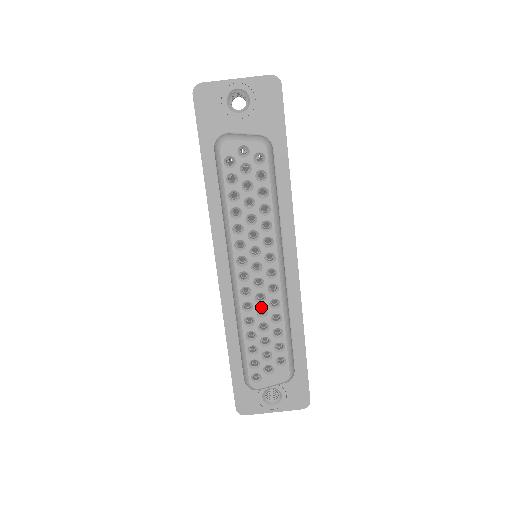
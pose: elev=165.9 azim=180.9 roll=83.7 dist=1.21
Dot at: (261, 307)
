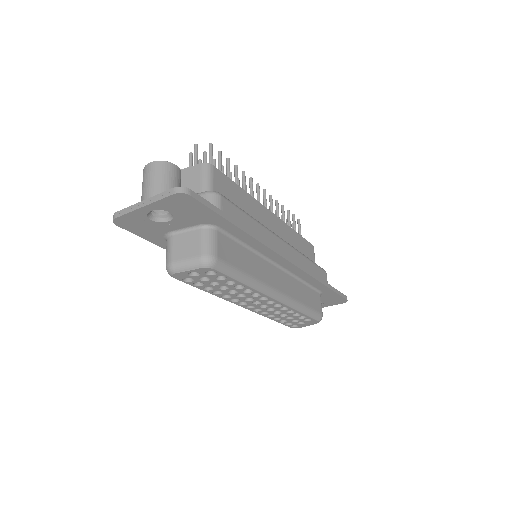
Dot at: (275, 311)
